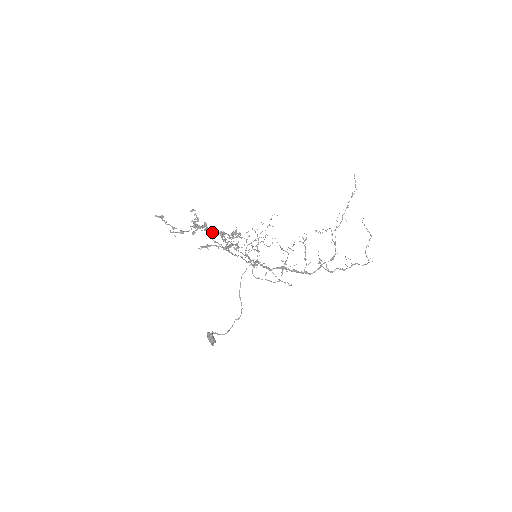
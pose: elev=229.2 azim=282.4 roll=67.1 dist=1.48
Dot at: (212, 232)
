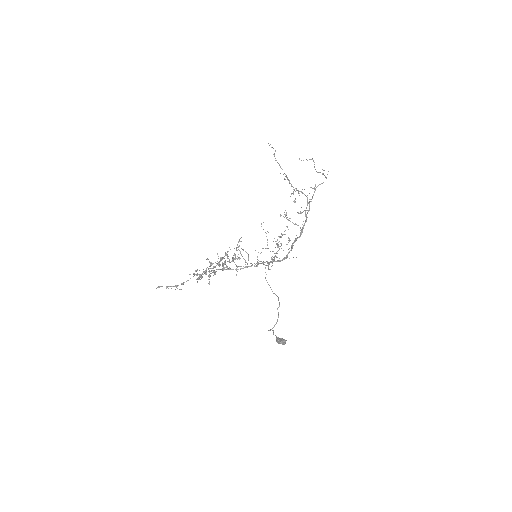
Dot at: (208, 268)
